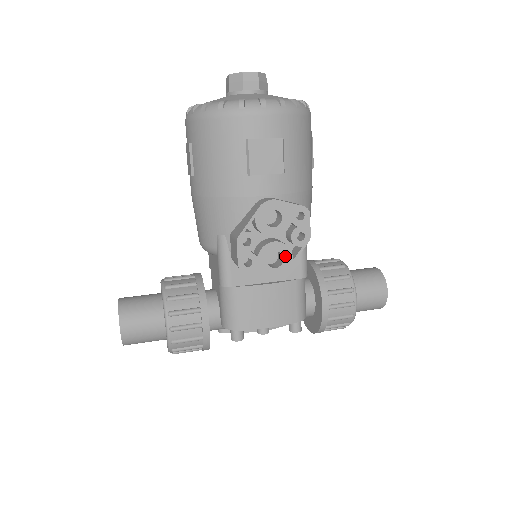
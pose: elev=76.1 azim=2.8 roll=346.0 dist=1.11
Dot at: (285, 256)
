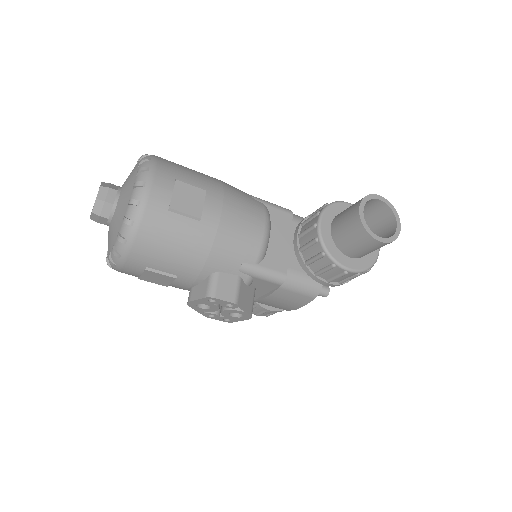
Dot at: occluded
